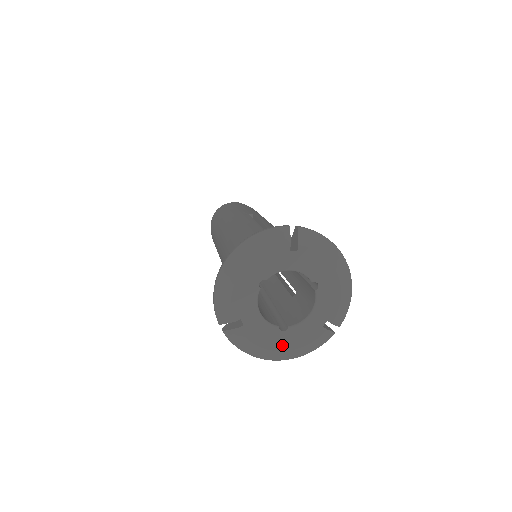
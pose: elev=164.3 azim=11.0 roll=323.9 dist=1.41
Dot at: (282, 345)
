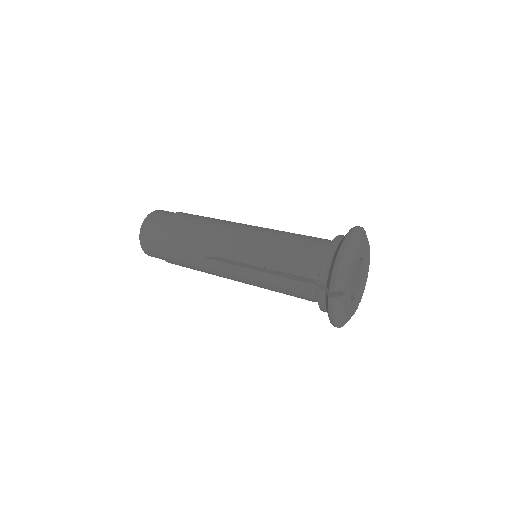
Dot at: (349, 314)
